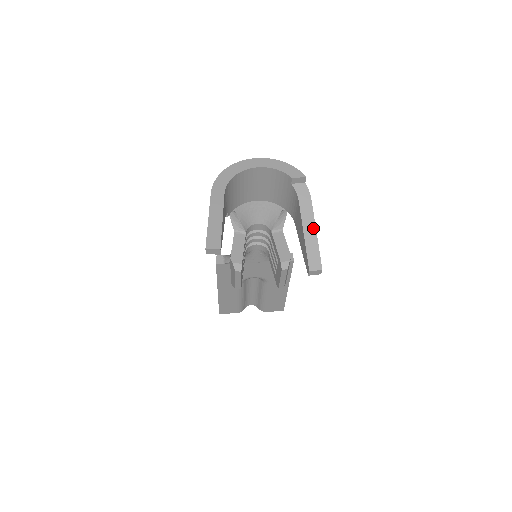
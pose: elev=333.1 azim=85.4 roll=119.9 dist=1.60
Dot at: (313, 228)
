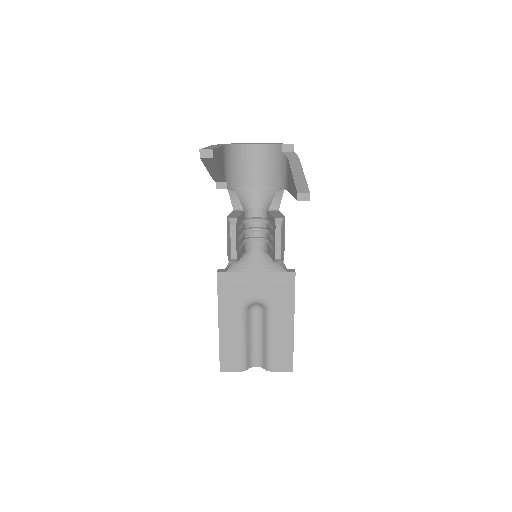
Dot at: (301, 172)
